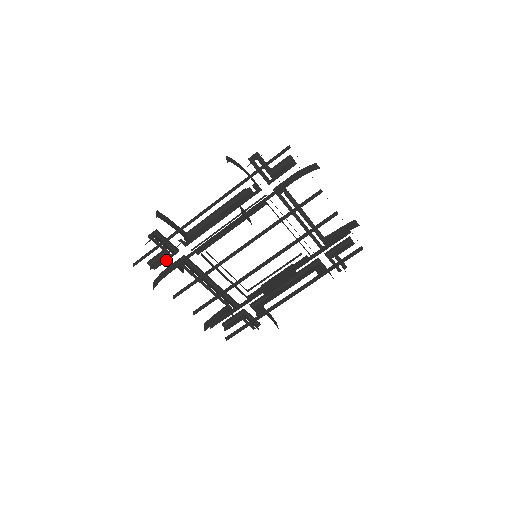
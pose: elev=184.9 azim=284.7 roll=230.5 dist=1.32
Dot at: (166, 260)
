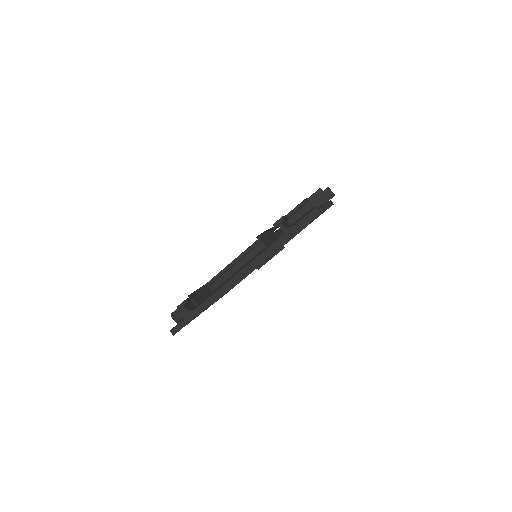
Dot at: occluded
